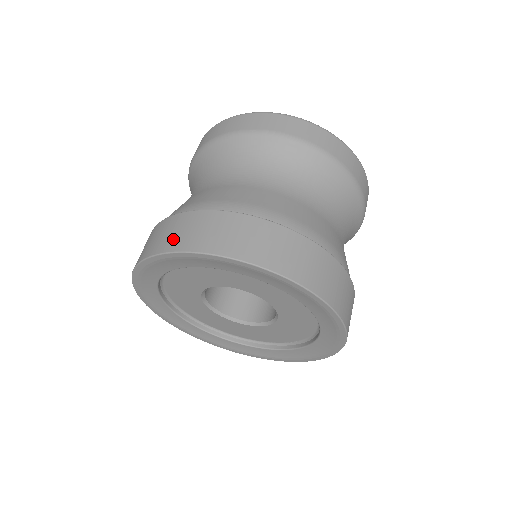
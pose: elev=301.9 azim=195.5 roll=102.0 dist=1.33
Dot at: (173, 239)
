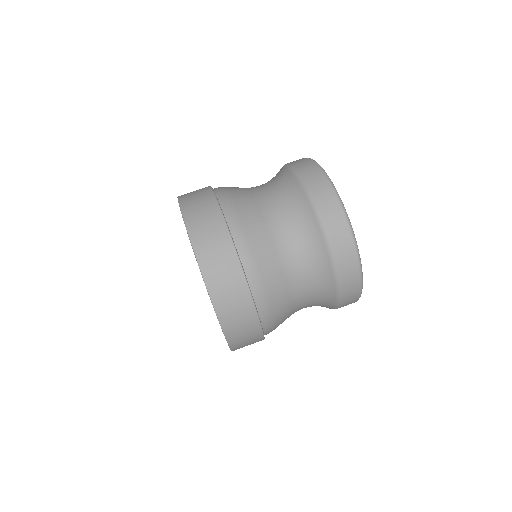
Dot at: (196, 219)
